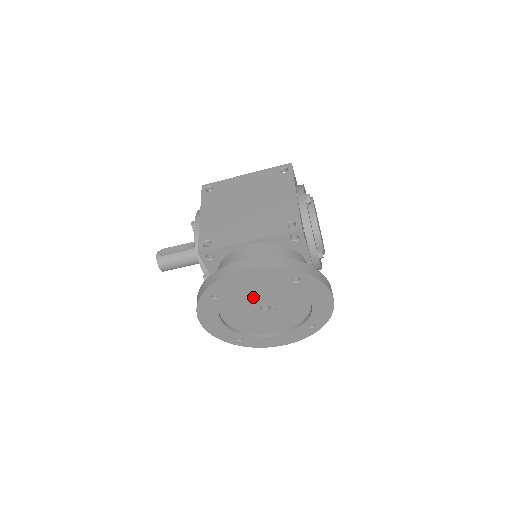
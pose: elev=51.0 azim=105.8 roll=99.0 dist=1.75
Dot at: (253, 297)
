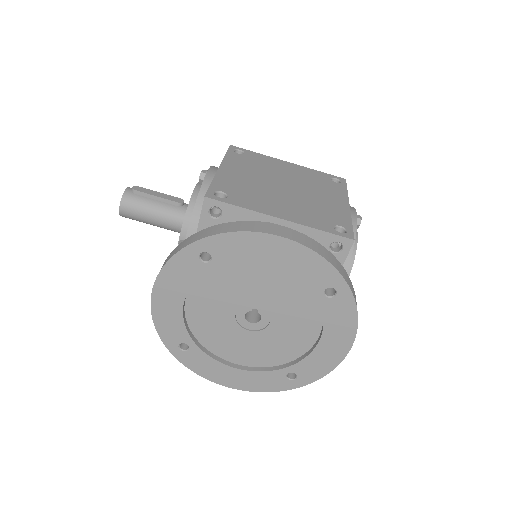
Dot at: (252, 290)
